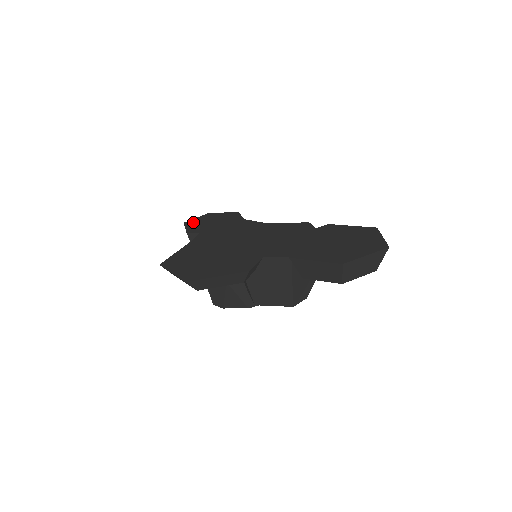
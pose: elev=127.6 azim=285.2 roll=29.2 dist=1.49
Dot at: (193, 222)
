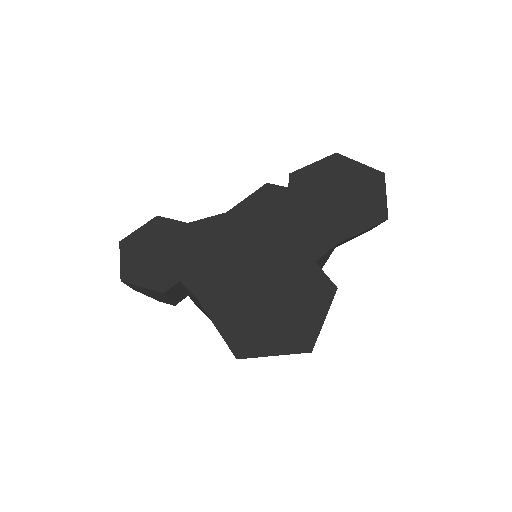
Dot at: (133, 271)
